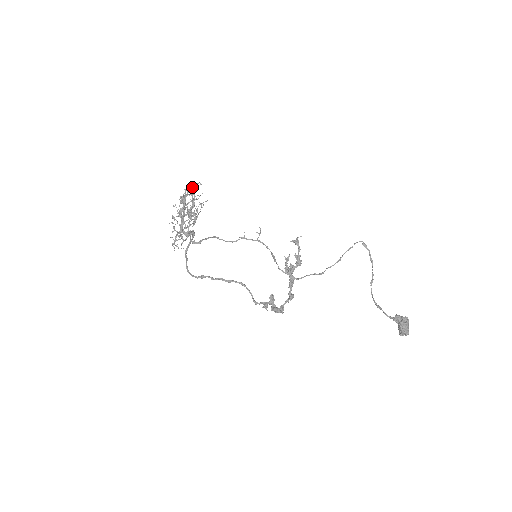
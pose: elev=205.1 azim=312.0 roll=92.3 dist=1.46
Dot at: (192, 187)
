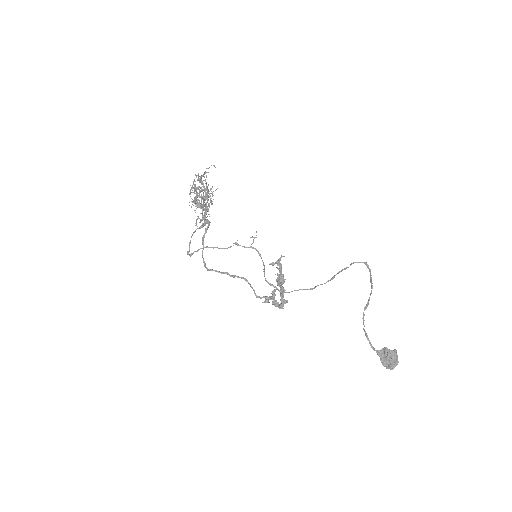
Dot at: (204, 172)
